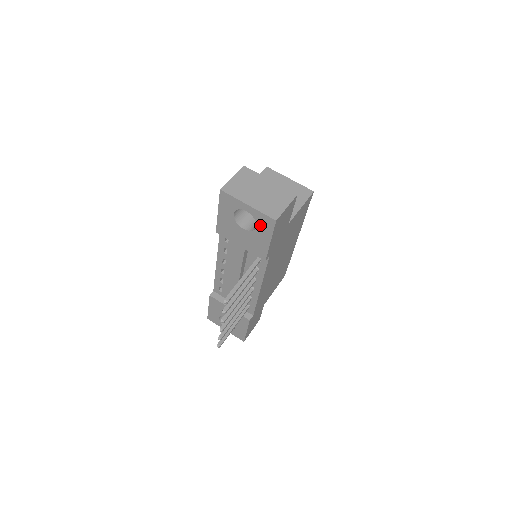
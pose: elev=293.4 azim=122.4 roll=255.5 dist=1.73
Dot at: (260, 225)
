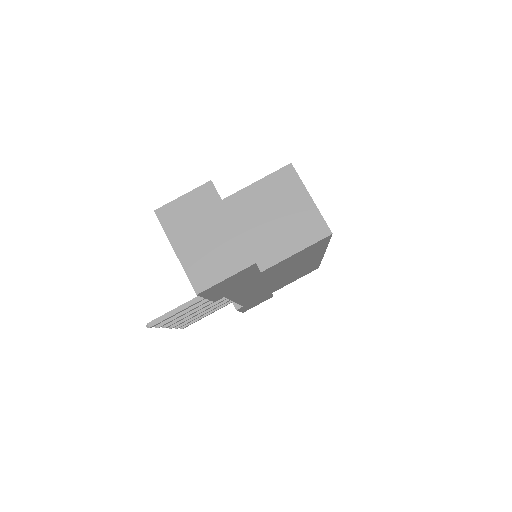
Dot at: occluded
